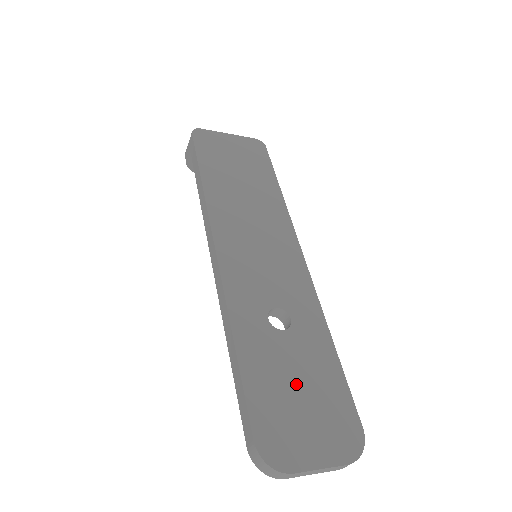
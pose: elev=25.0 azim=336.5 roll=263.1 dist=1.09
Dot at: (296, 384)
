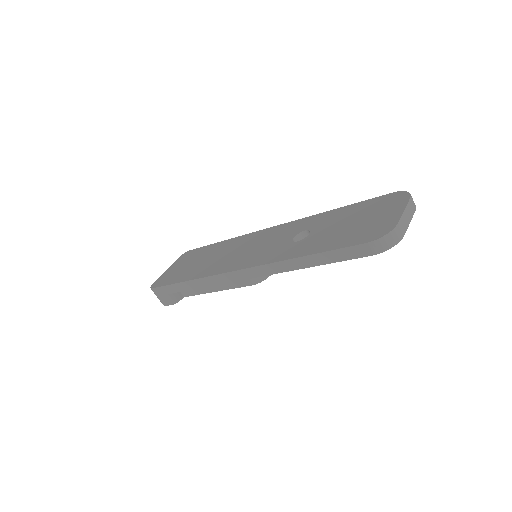
Dot at: (346, 225)
